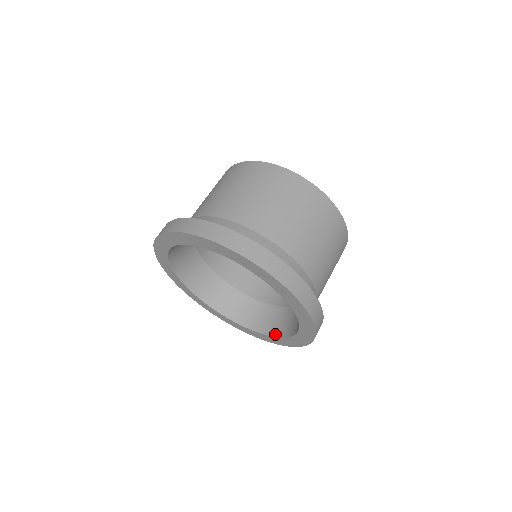
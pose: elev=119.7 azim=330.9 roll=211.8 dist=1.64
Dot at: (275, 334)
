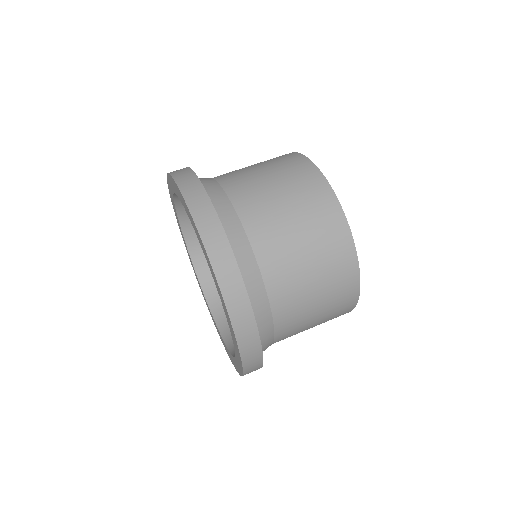
Dot at: (229, 344)
